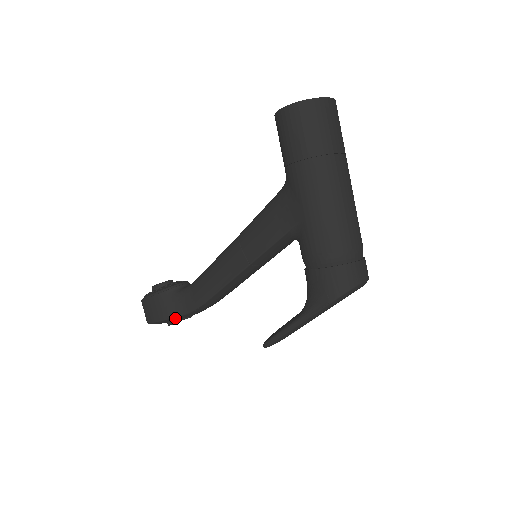
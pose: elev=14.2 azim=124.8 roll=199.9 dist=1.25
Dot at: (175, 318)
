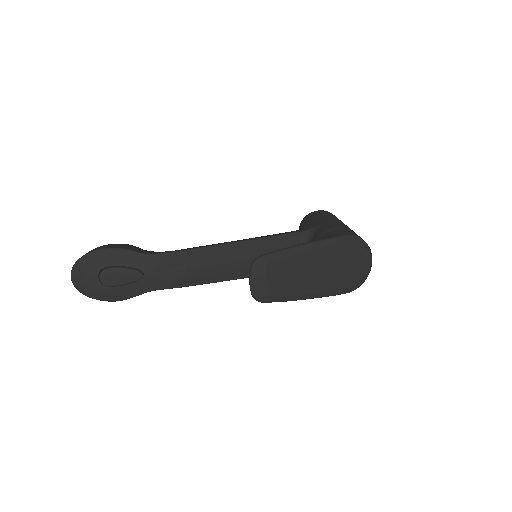
Dot at: (132, 255)
